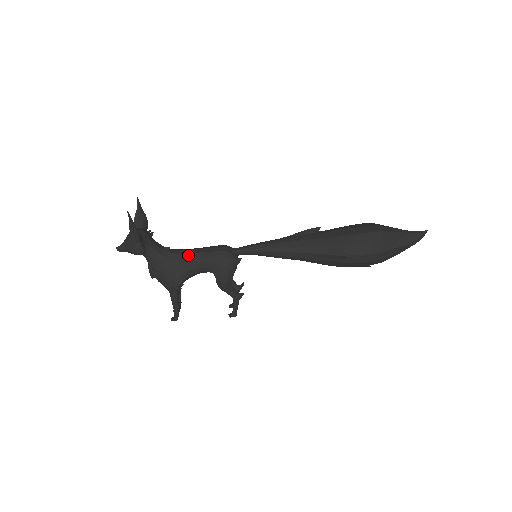
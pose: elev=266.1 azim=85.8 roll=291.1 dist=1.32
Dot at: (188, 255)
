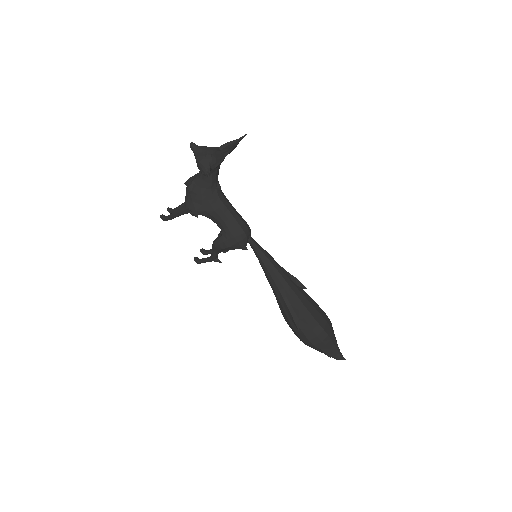
Dot at: (224, 207)
